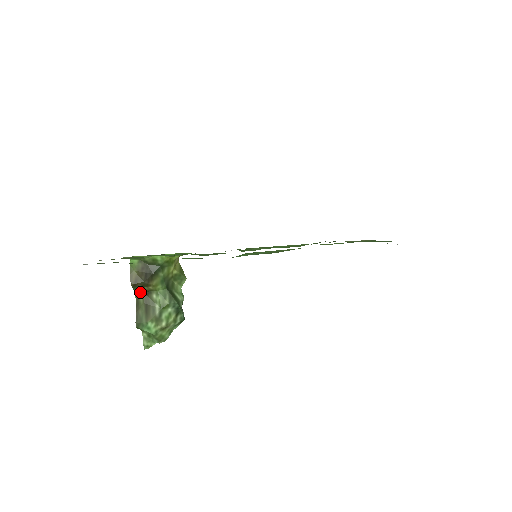
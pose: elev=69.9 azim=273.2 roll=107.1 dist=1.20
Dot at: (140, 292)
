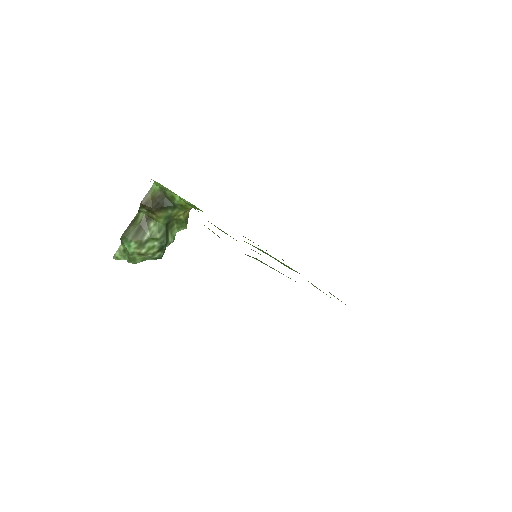
Dot at: (143, 213)
